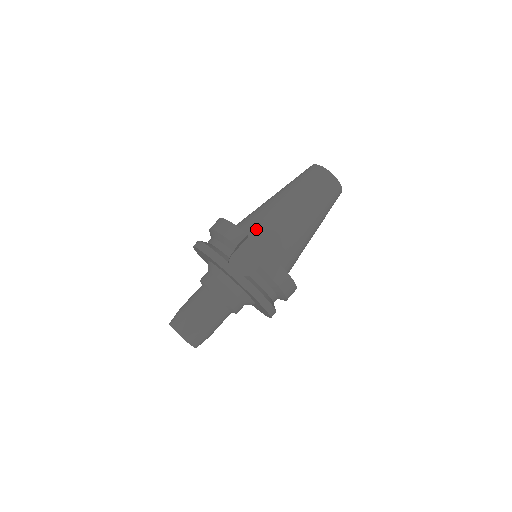
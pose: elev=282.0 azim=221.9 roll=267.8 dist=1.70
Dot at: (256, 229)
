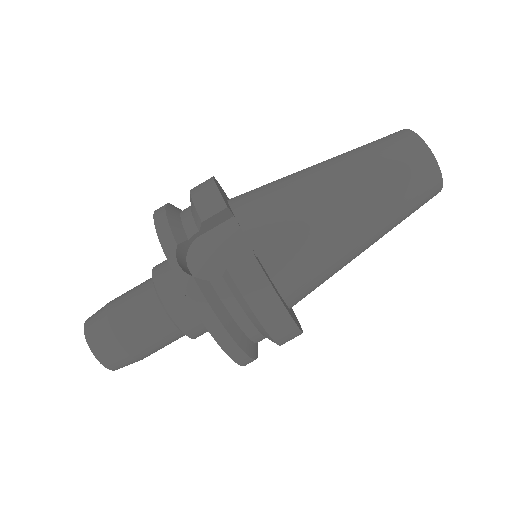
Dot at: (256, 206)
